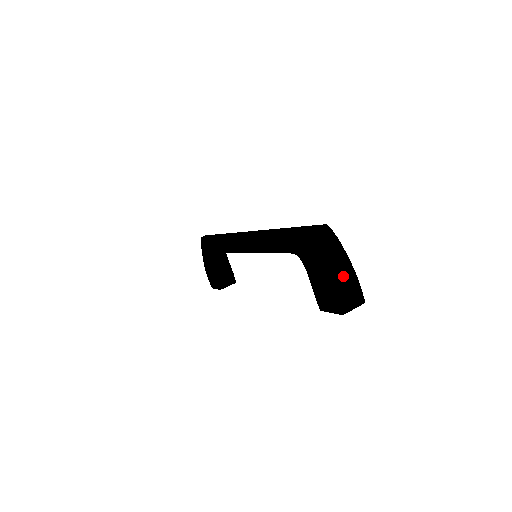
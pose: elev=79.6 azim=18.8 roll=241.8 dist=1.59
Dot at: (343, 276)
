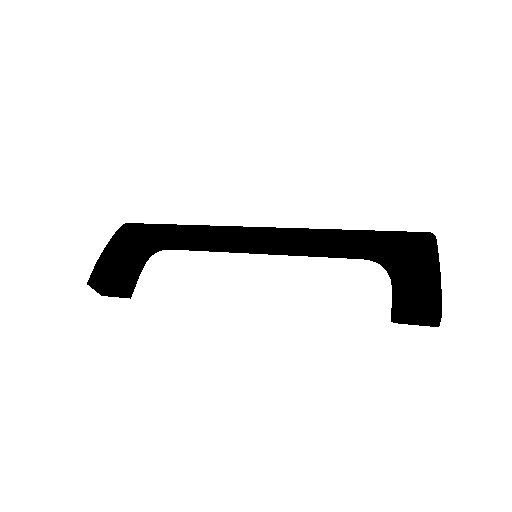
Dot at: occluded
